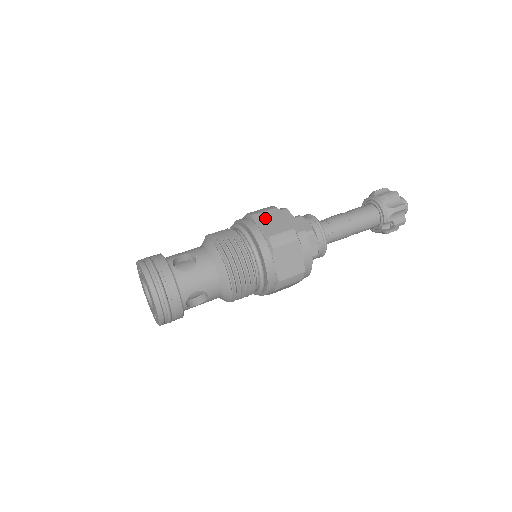
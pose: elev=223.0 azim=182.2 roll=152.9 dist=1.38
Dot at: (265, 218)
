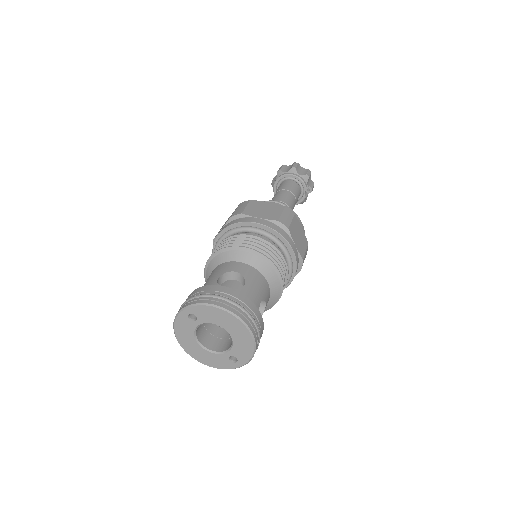
Dot at: (254, 210)
